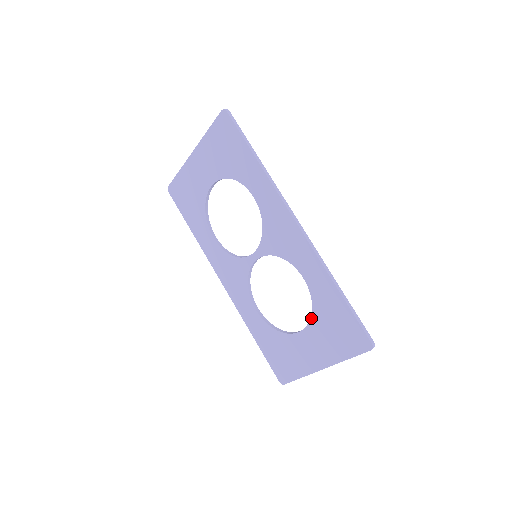
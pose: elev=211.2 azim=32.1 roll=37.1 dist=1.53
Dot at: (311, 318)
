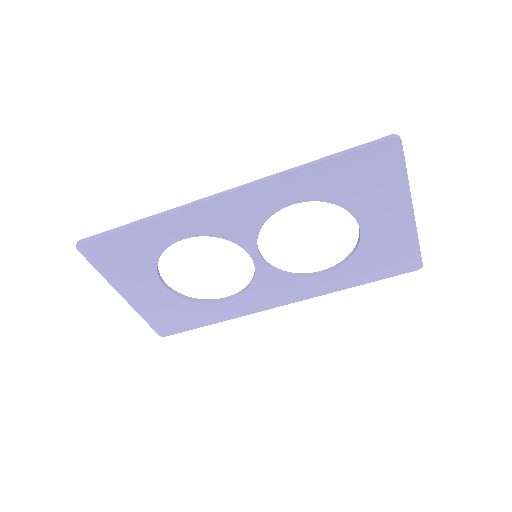
Dot at: (345, 208)
